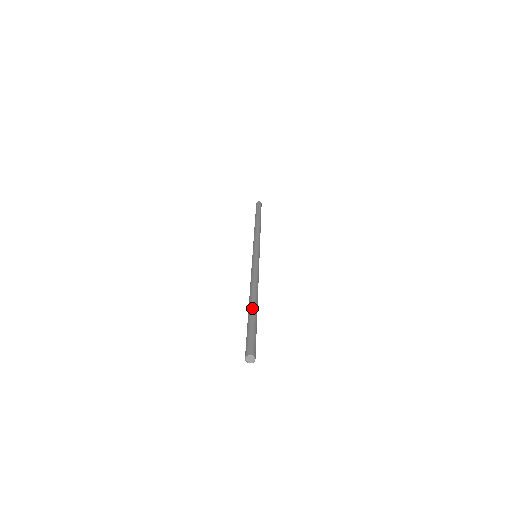
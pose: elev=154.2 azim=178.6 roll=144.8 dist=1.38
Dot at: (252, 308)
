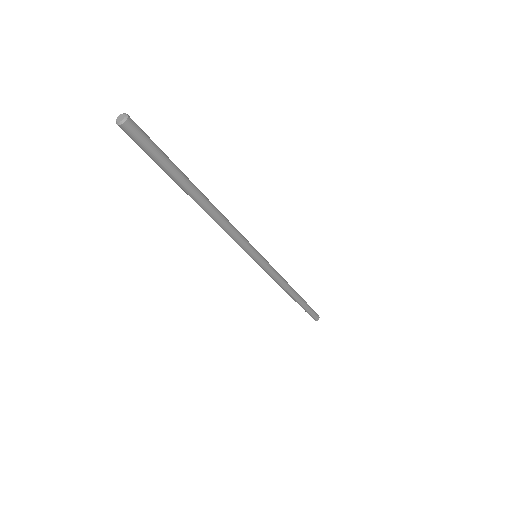
Dot at: occluded
